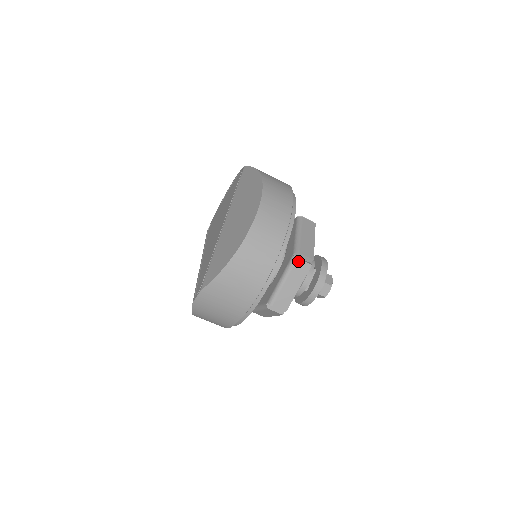
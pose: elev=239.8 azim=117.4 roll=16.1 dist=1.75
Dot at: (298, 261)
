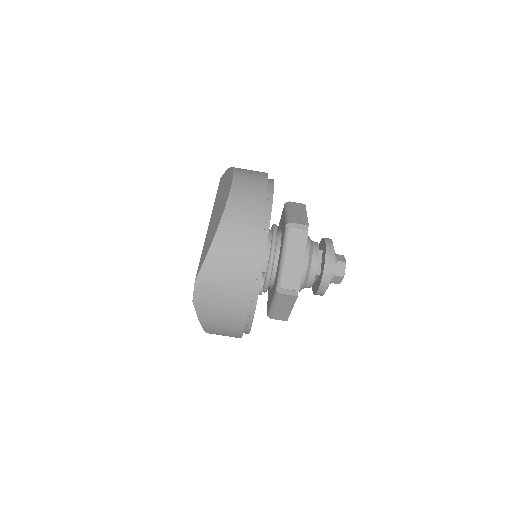
Dot at: (292, 230)
